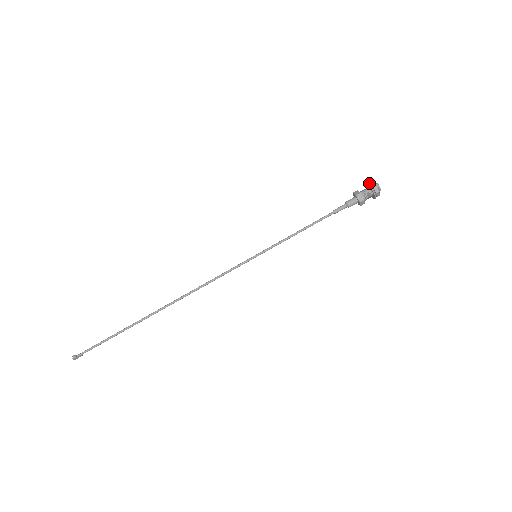
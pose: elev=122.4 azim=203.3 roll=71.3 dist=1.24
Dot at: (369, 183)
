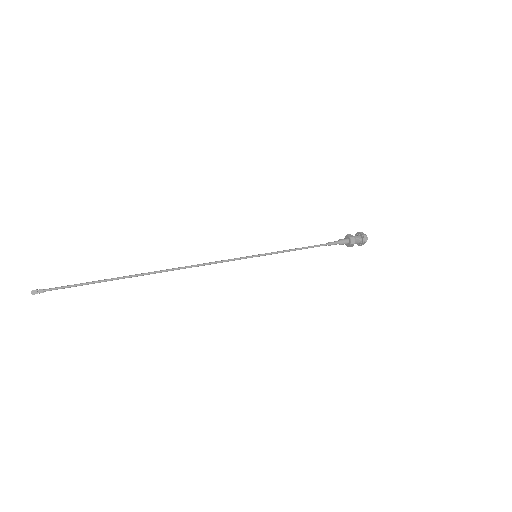
Dot at: occluded
